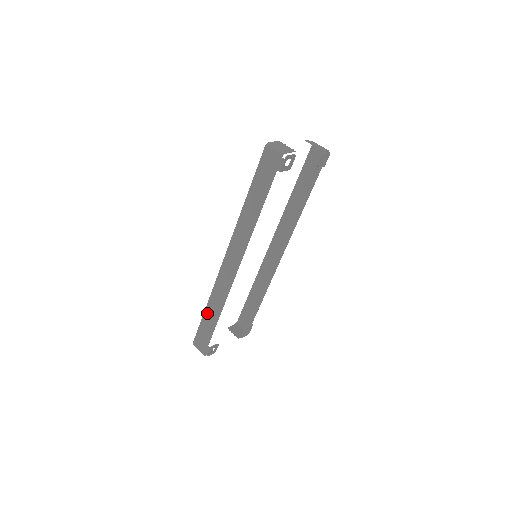
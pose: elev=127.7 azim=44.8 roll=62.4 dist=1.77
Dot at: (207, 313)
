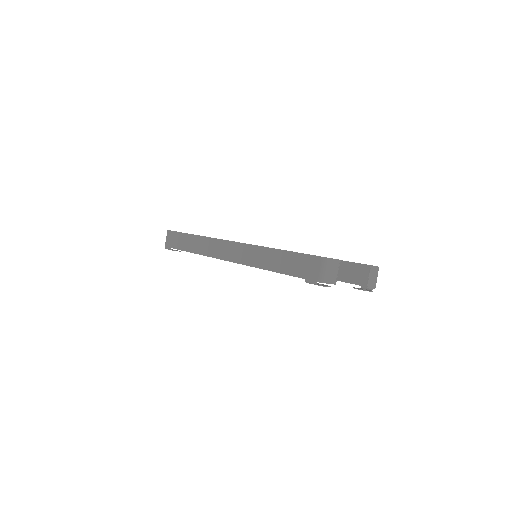
Dot at: (189, 237)
